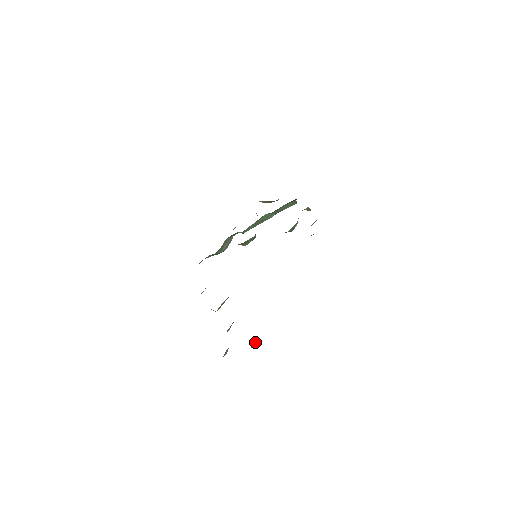
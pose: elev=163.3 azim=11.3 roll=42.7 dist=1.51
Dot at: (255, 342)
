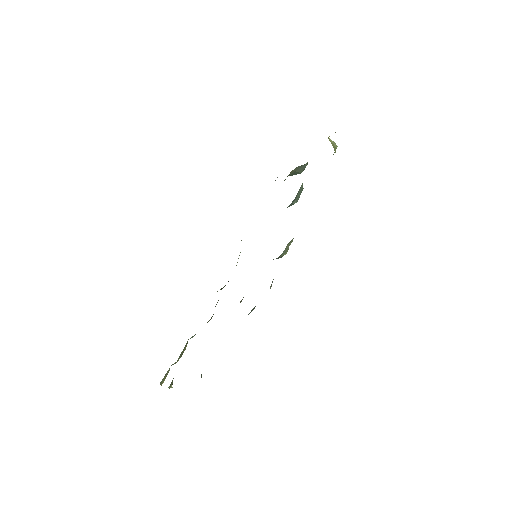
Dot at: (170, 387)
